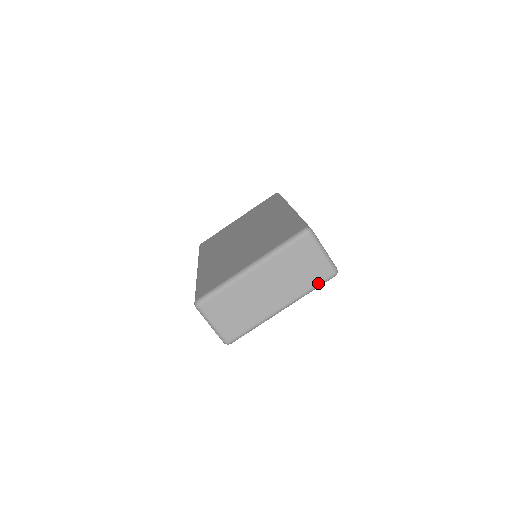
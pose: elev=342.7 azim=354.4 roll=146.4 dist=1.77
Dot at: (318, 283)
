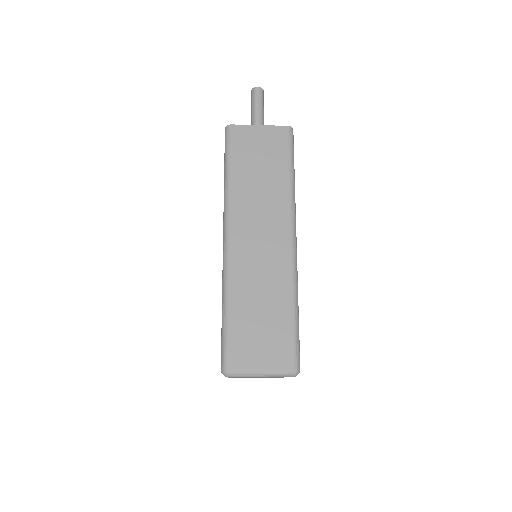
Dot at: occluded
